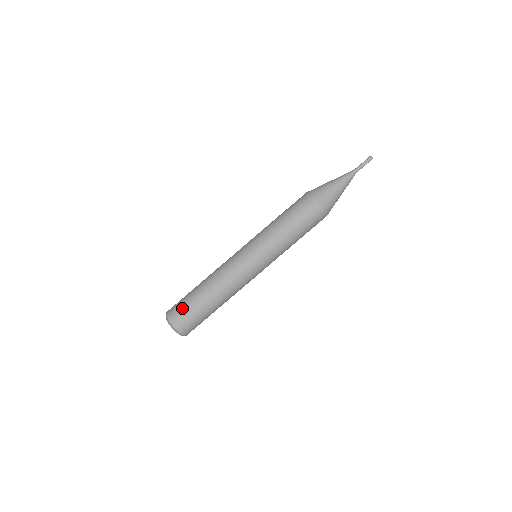
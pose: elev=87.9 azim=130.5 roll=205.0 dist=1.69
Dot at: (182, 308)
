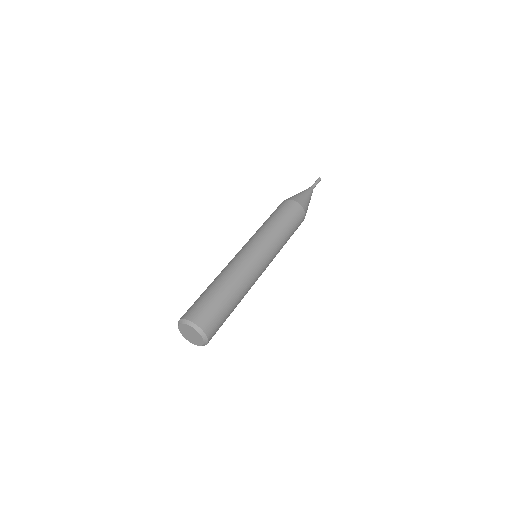
Dot at: (206, 308)
